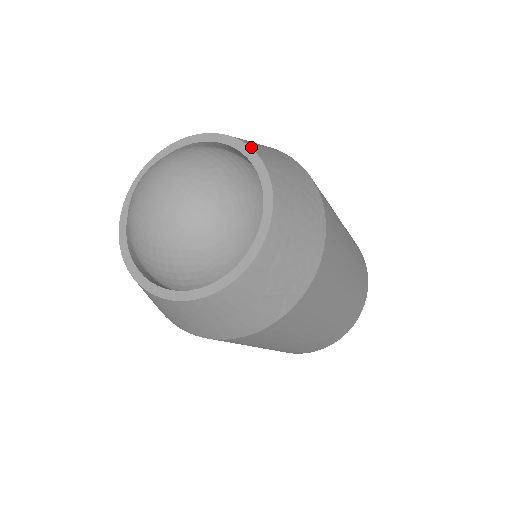
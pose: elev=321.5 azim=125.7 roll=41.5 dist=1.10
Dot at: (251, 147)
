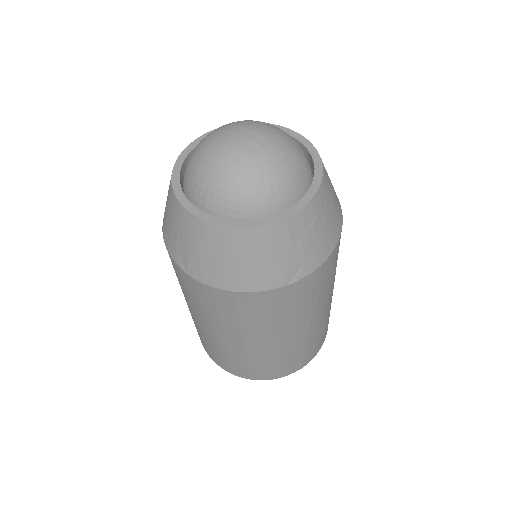
Dot at: (308, 141)
